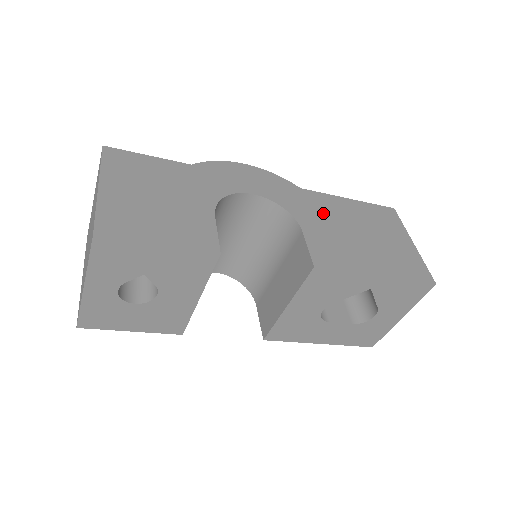
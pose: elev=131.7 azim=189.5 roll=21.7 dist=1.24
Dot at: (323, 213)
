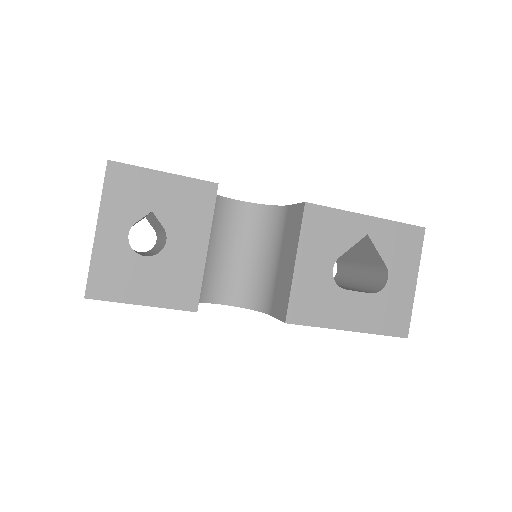
Dot at: occluded
